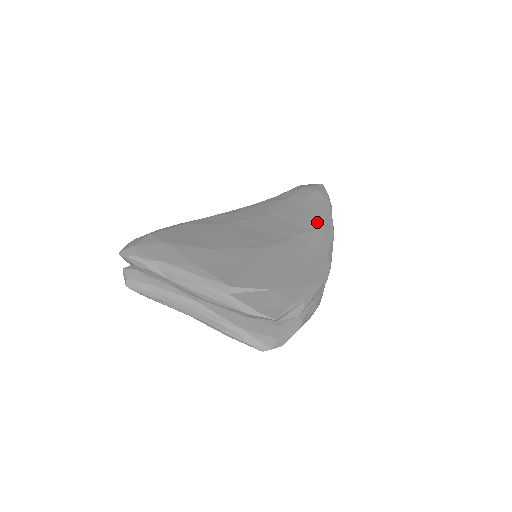
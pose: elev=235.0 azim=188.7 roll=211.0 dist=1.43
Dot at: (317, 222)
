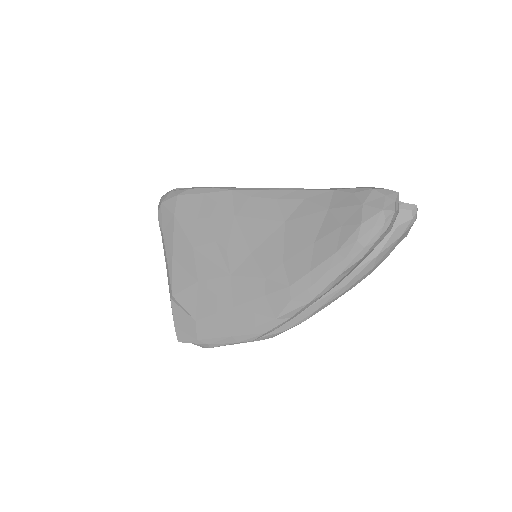
Dot at: (304, 276)
